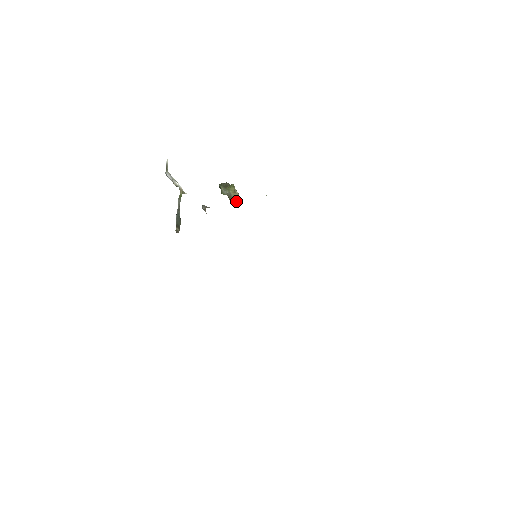
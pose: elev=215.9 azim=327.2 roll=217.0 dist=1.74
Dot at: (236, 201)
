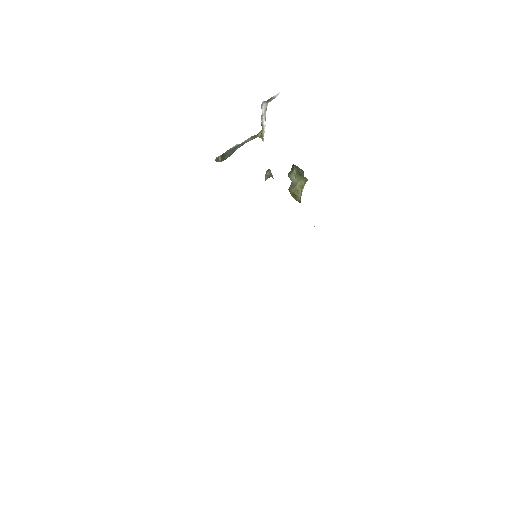
Dot at: (294, 196)
